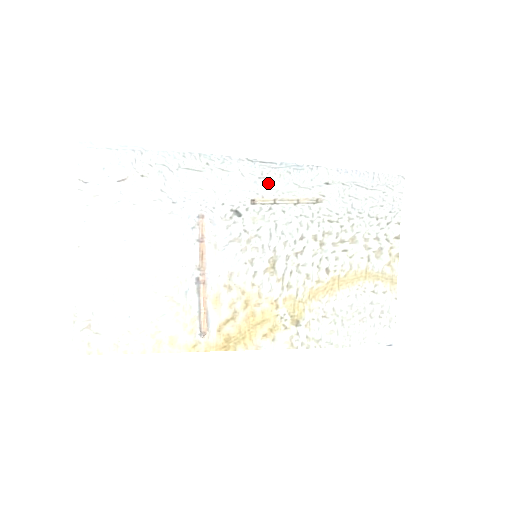
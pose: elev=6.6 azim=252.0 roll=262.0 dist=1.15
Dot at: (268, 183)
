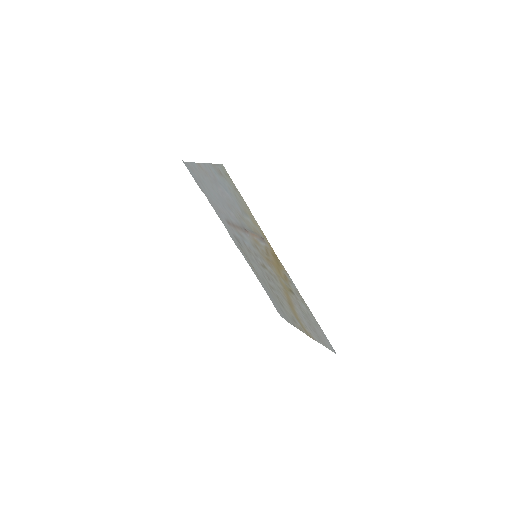
Dot at: occluded
